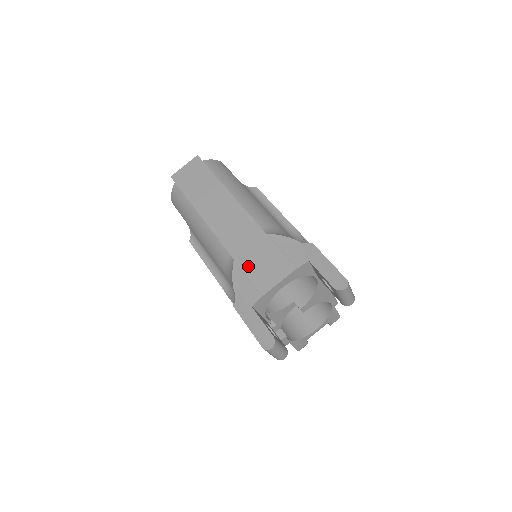
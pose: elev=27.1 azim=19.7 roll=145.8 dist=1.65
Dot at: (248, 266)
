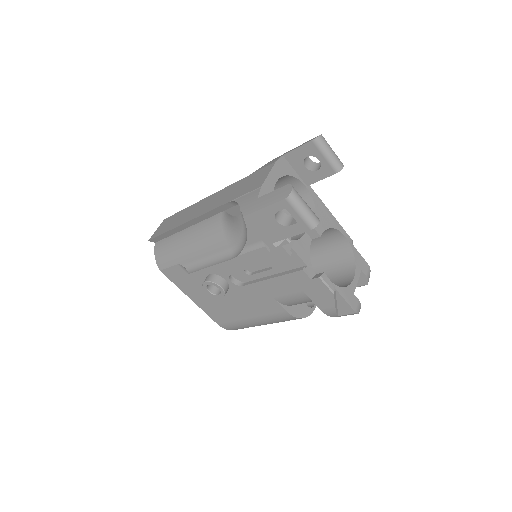
Dot at: (238, 194)
